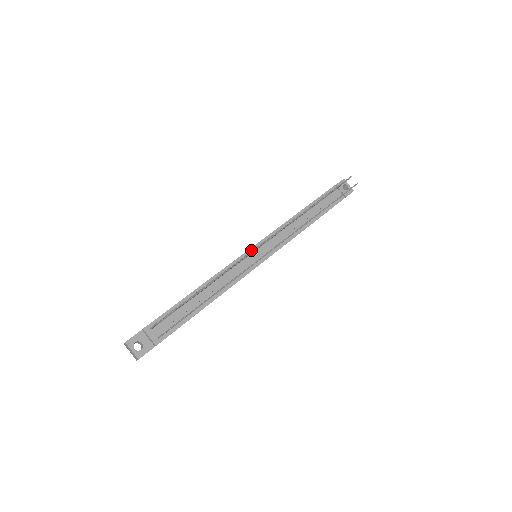
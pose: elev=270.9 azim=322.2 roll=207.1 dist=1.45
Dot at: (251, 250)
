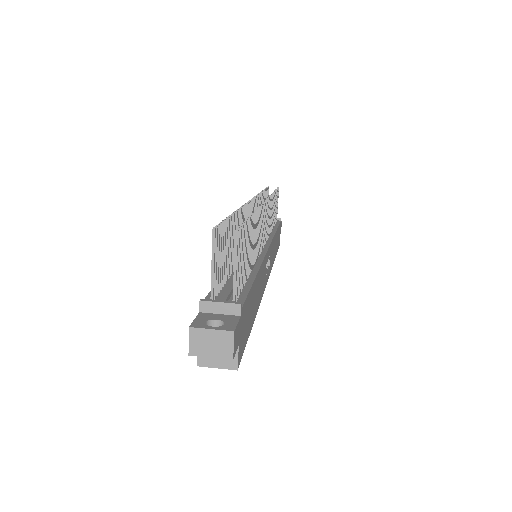
Dot at: occluded
